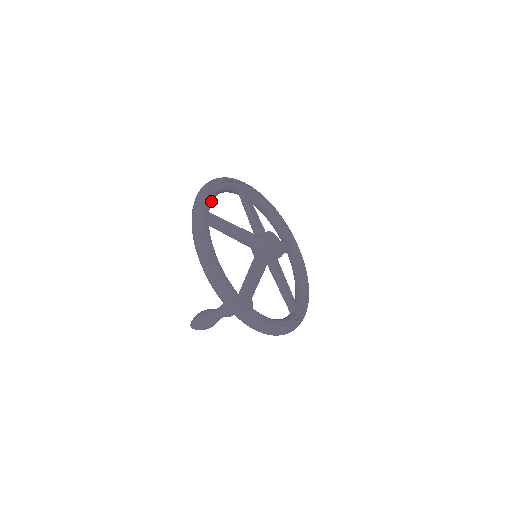
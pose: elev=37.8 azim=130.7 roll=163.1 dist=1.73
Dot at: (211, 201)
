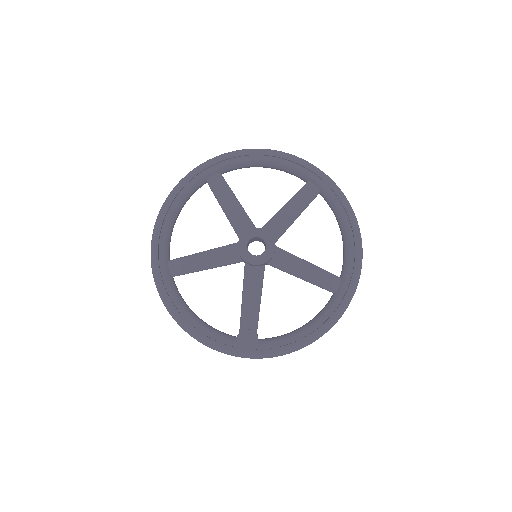
Dot at: (165, 246)
